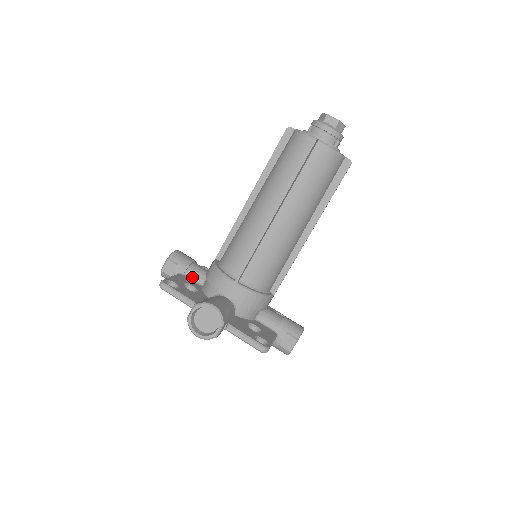
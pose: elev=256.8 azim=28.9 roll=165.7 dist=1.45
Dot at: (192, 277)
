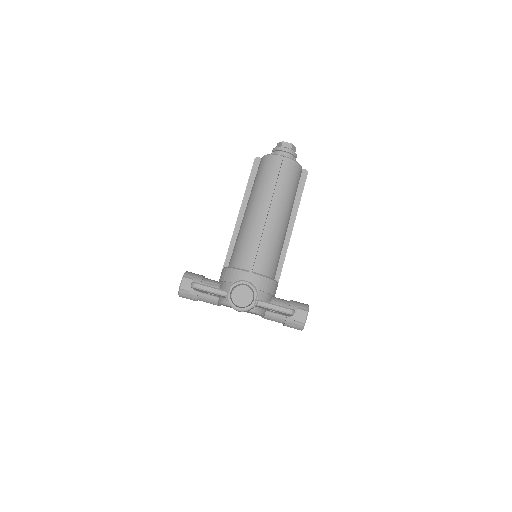
Dot at: occluded
